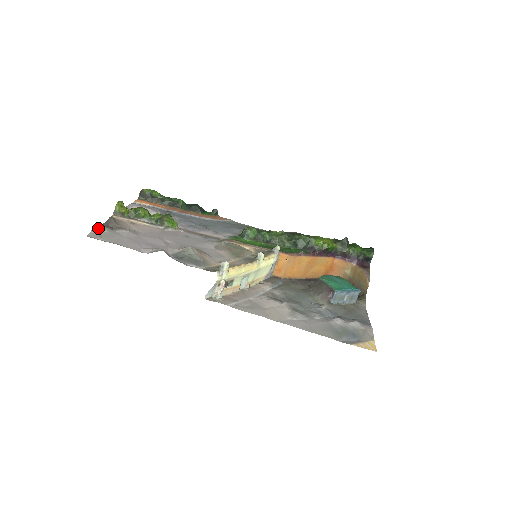
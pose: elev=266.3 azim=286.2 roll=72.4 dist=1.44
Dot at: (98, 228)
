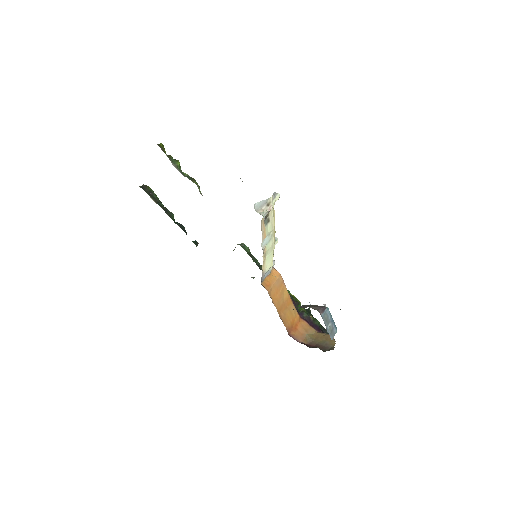
Dot at: occluded
